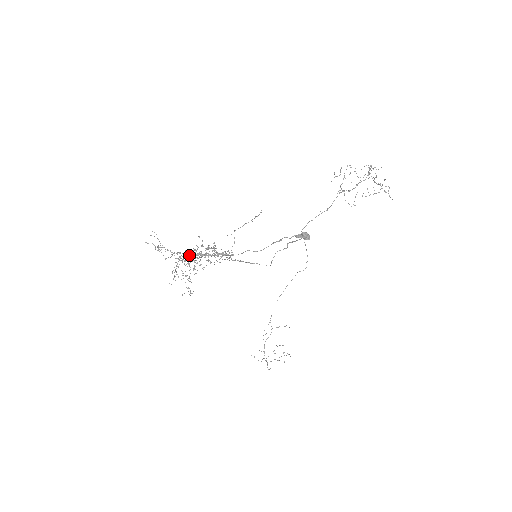
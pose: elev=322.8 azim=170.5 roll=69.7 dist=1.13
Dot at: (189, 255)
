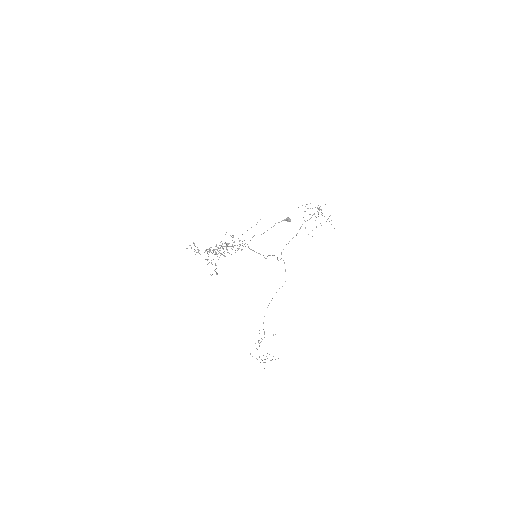
Dot at: (216, 249)
